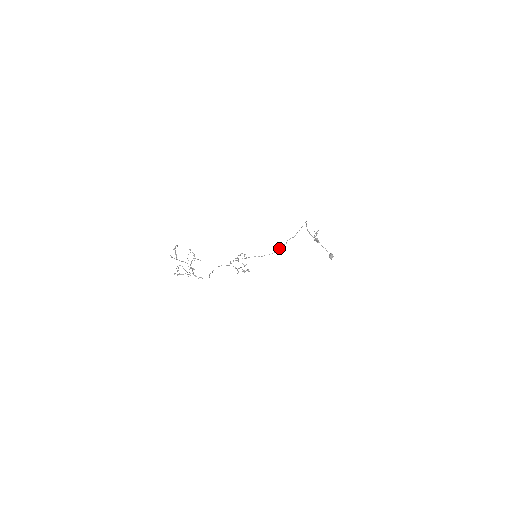
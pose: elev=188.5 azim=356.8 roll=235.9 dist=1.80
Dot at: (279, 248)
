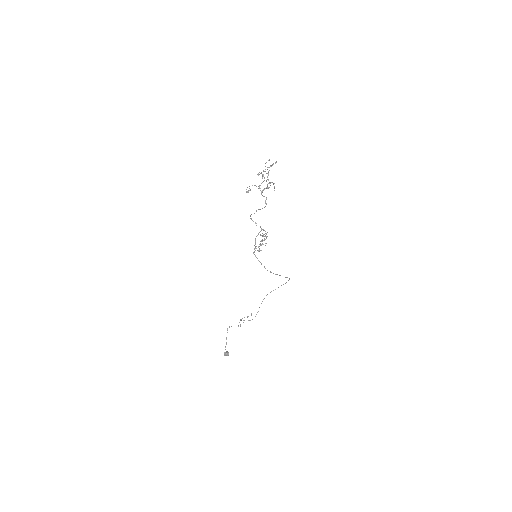
Dot at: (271, 272)
